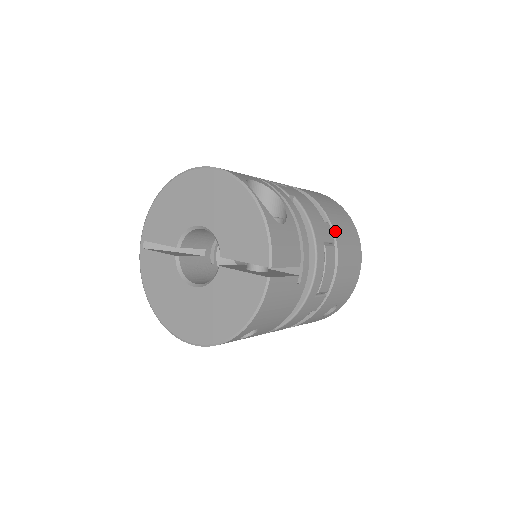
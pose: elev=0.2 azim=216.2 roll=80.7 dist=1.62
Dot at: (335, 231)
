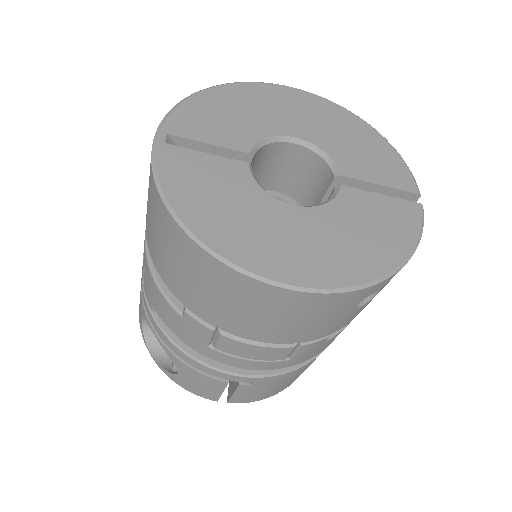
Dot at: occluded
